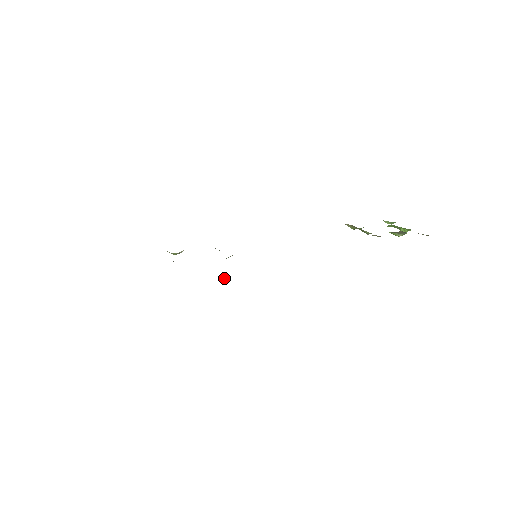
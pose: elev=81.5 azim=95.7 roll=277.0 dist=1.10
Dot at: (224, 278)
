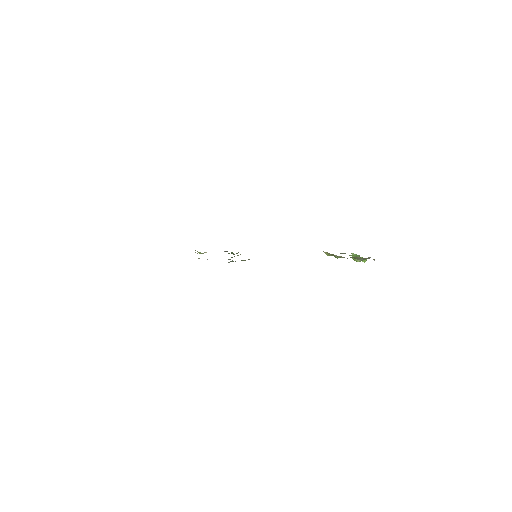
Dot at: (233, 261)
